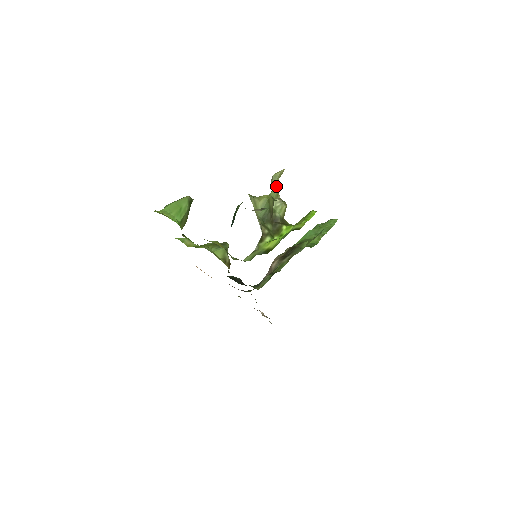
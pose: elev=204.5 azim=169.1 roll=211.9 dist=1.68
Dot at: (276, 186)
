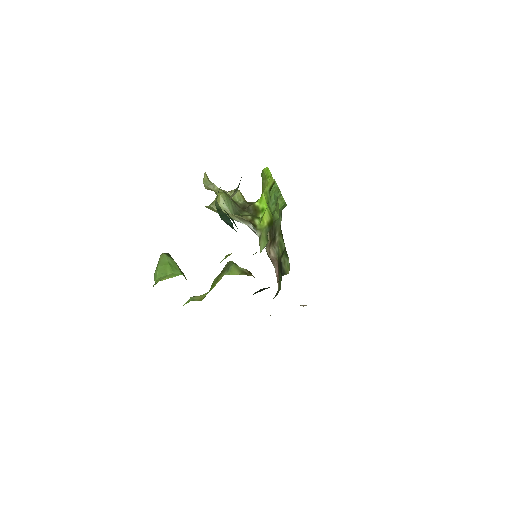
Dot at: (214, 187)
